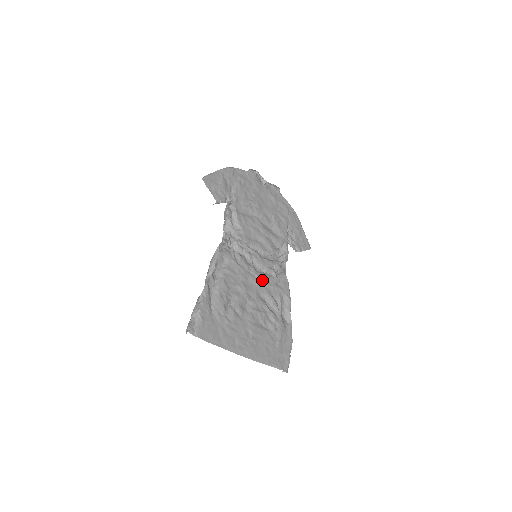
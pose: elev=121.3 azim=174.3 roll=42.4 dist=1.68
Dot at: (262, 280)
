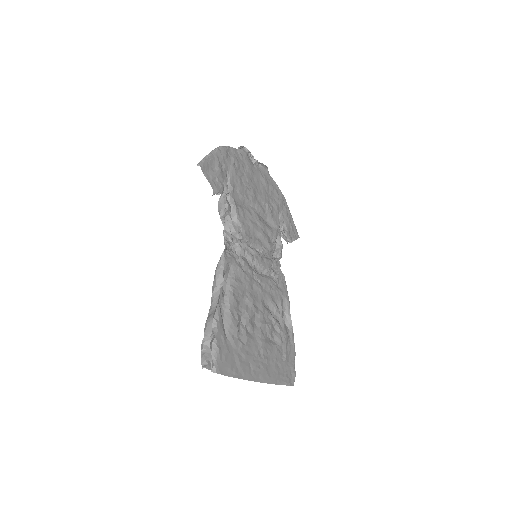
Dot at: (265, 285)
